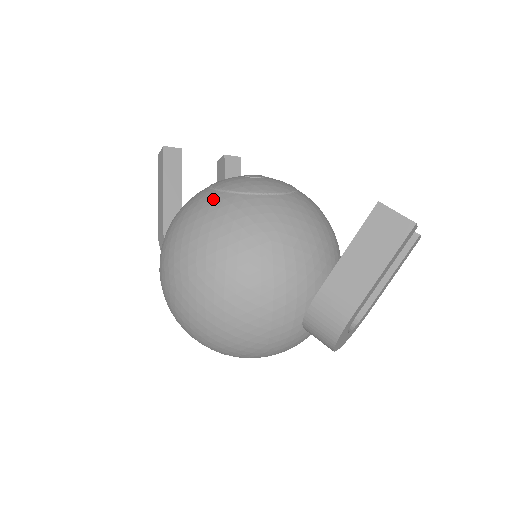
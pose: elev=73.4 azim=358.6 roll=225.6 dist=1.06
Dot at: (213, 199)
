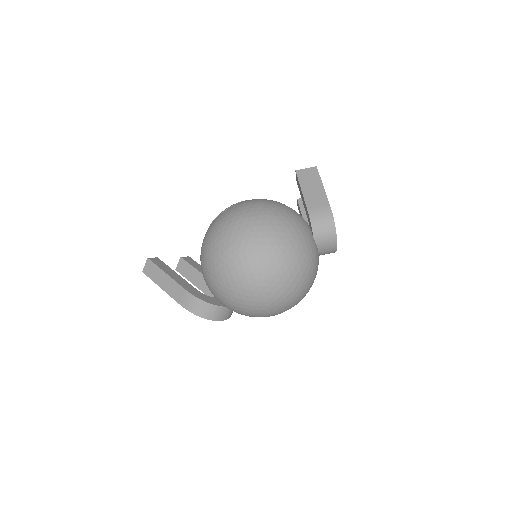
Dot at: (225, 213)
